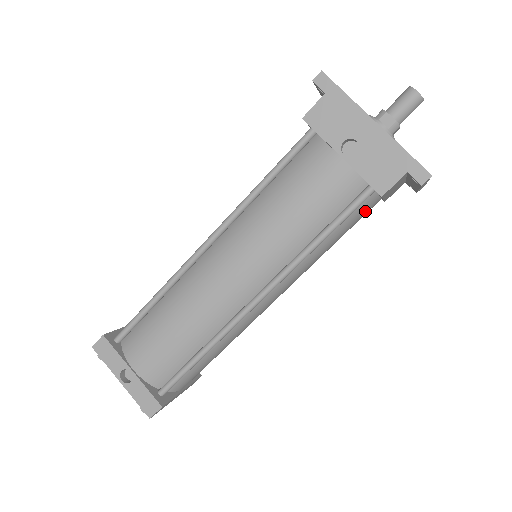
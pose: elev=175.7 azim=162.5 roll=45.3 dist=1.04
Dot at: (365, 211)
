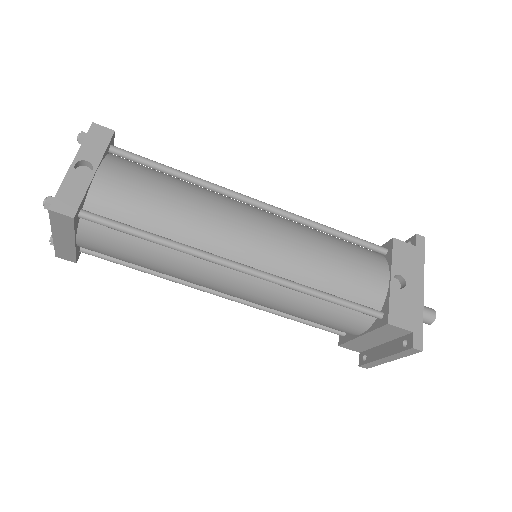
Dot at: (350, 325)
